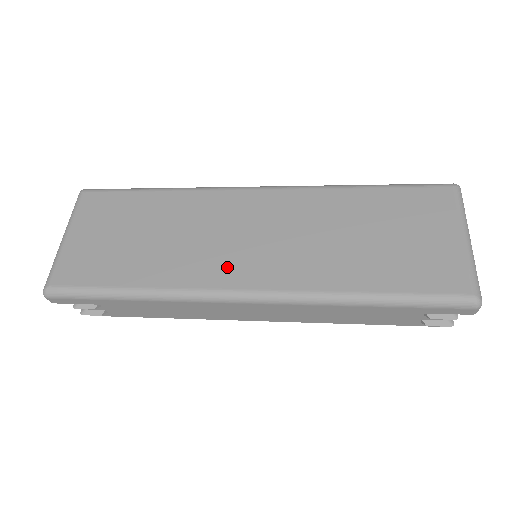
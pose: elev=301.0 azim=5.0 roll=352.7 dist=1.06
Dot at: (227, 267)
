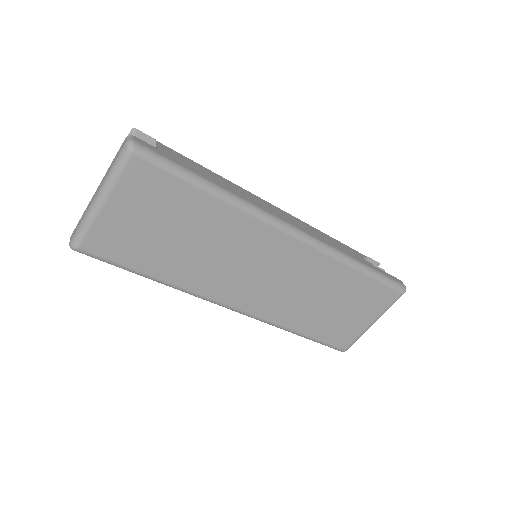
Dot at: (233, 290)
